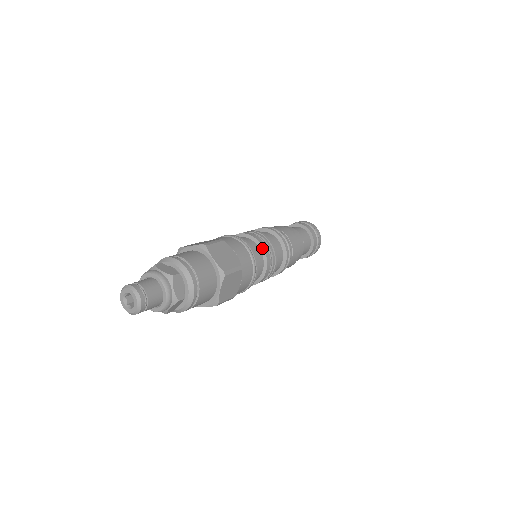
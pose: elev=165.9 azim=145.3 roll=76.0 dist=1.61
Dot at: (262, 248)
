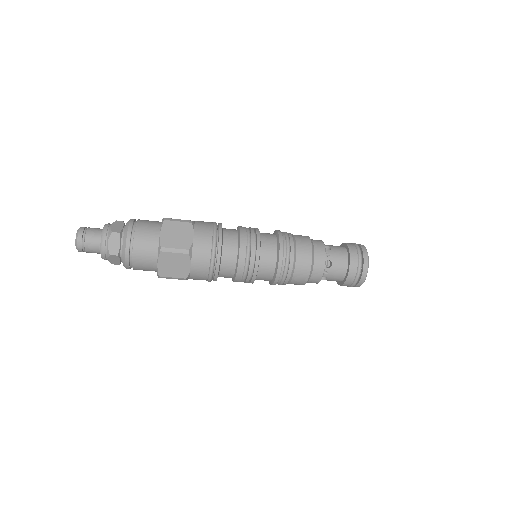
Dot at: (239, 246)
